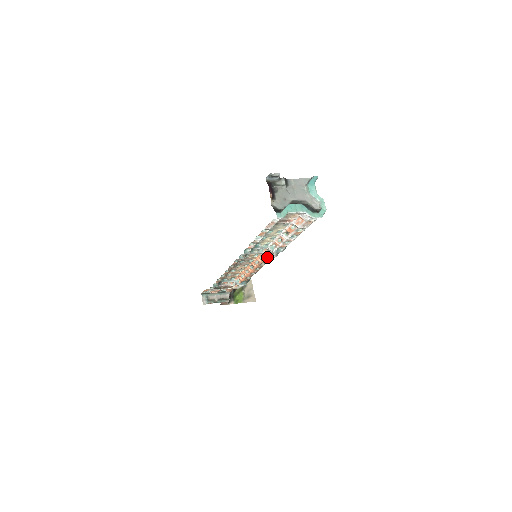
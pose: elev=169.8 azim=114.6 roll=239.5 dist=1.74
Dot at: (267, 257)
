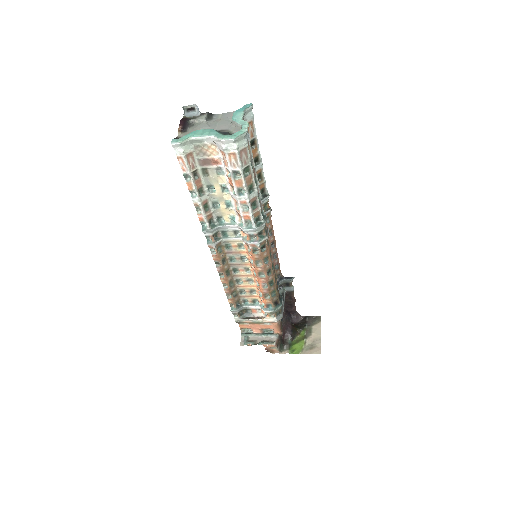
Dot at: (248, 244)
